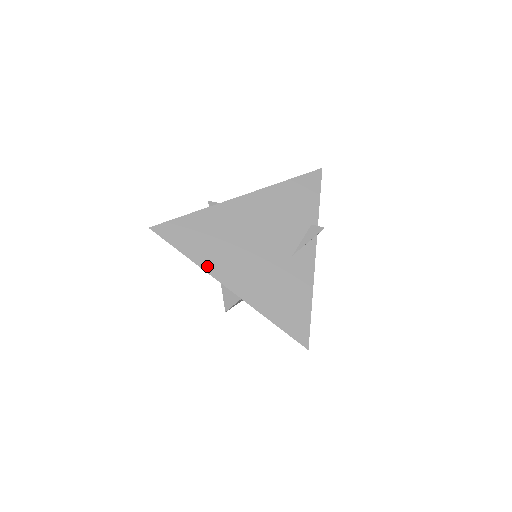
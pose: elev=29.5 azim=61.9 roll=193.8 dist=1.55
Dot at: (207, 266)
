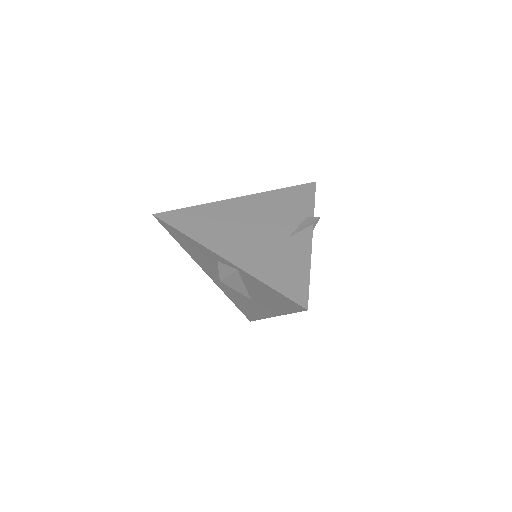
Dot at: (204, 241)
